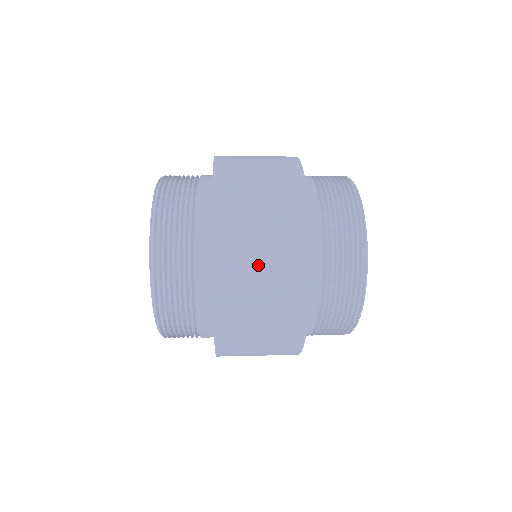
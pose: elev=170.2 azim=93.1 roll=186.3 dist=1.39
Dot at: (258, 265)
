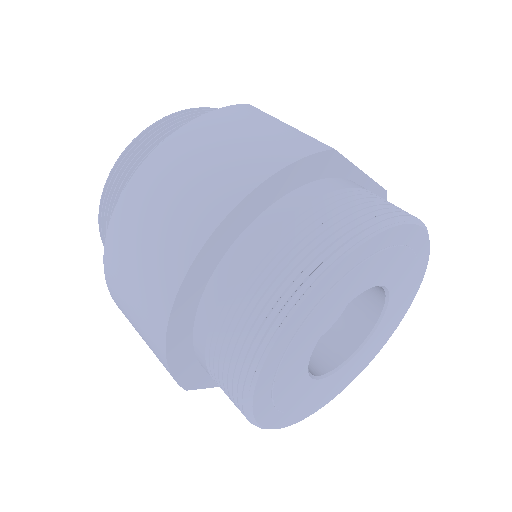
Dot at: occluded
